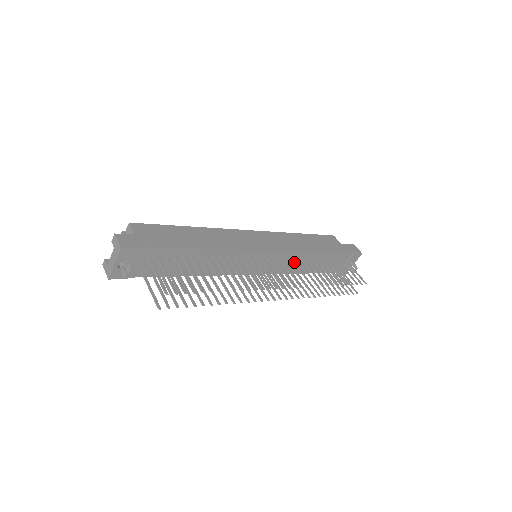
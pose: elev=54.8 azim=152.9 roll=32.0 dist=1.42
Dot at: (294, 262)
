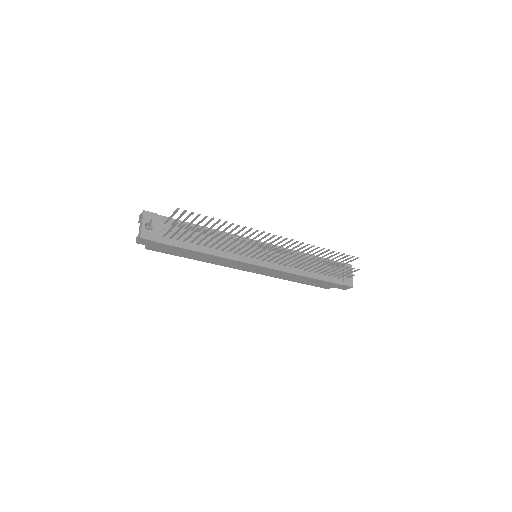
Dot at: occluded
